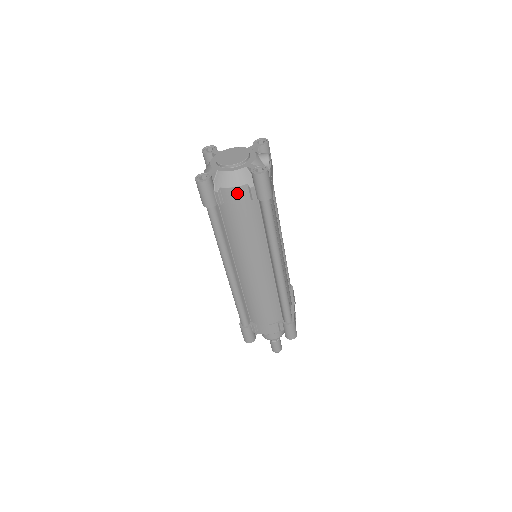
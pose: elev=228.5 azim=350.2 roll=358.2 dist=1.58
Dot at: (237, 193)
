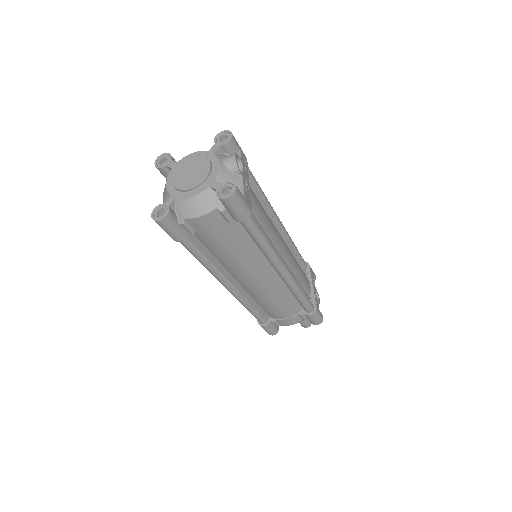
Dot at: (207, 220)
